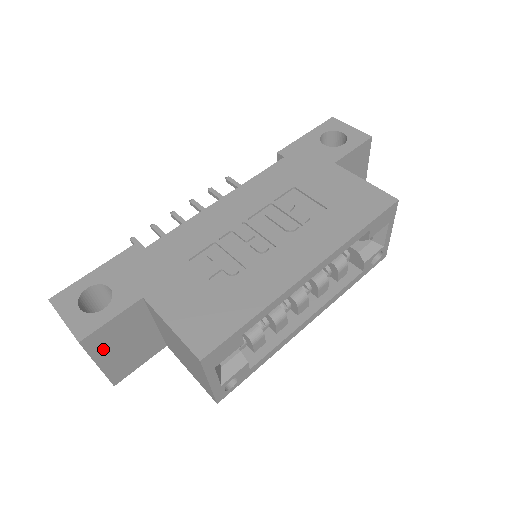
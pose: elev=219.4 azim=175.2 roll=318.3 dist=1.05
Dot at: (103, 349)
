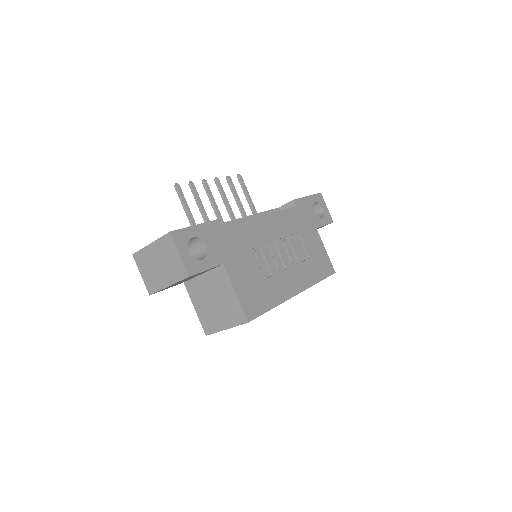
Dot at: (183, 280)
